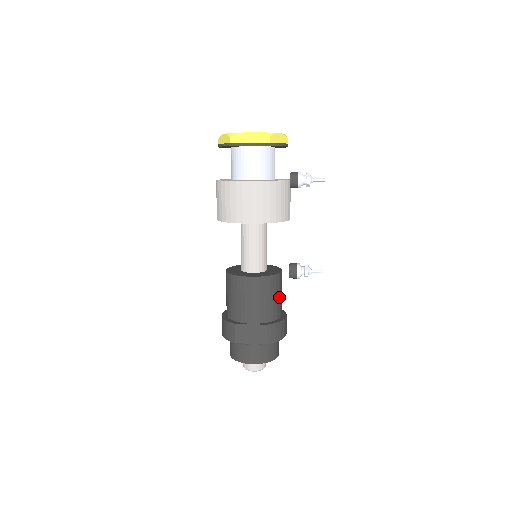
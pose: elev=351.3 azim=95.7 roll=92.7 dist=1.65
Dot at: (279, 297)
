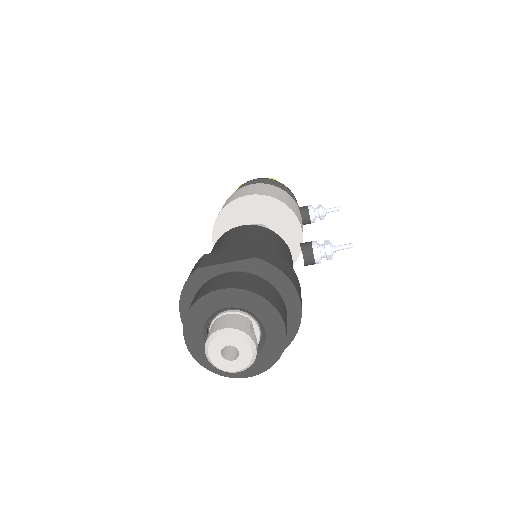
Dot at: (285, 258)
